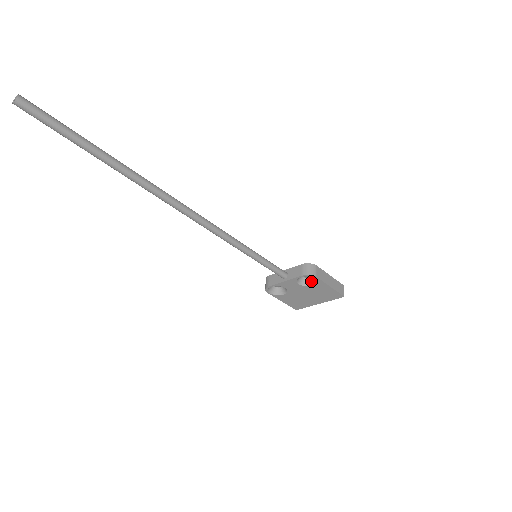
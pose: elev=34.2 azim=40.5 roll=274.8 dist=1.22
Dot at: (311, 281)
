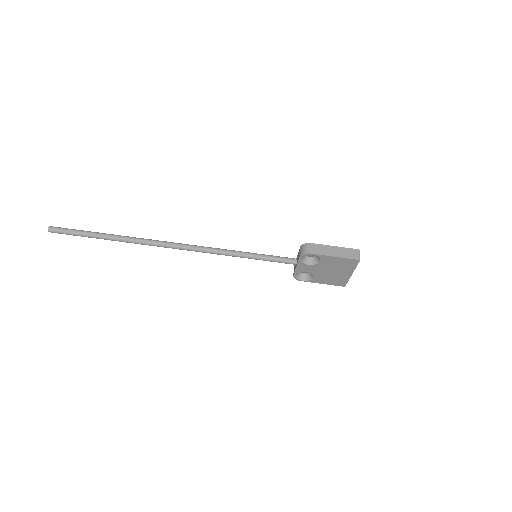
Dot at: (317, 258)
